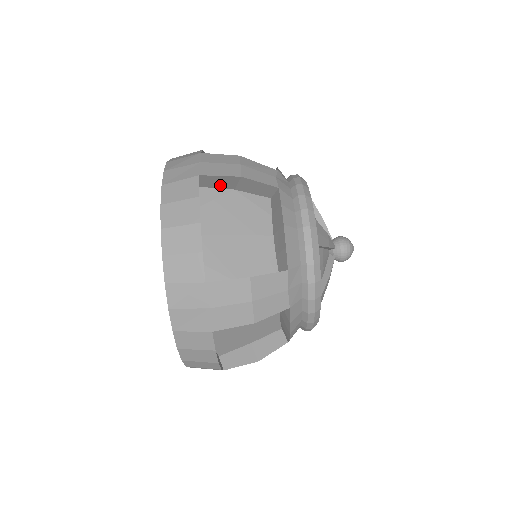
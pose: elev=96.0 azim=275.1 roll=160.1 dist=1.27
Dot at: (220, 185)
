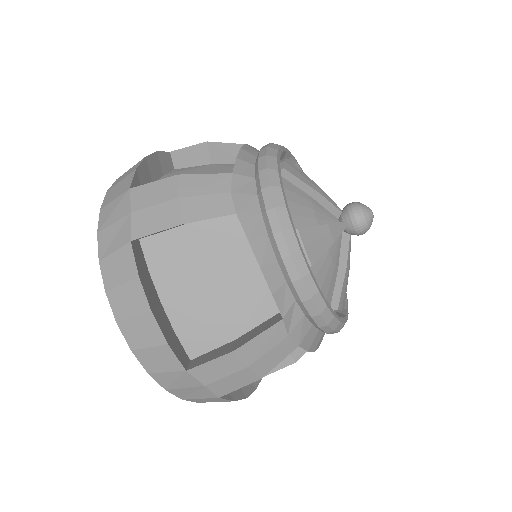
Dot at: occluded
